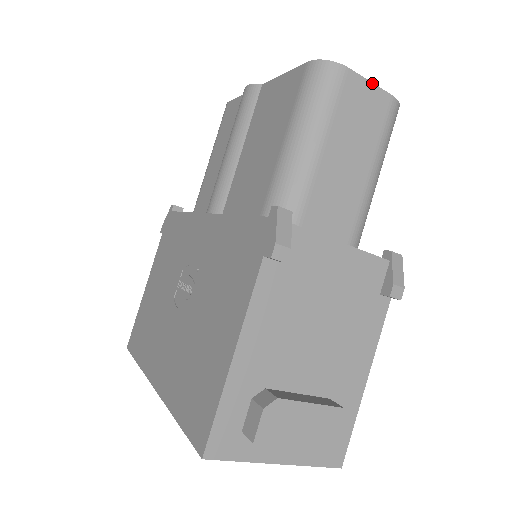
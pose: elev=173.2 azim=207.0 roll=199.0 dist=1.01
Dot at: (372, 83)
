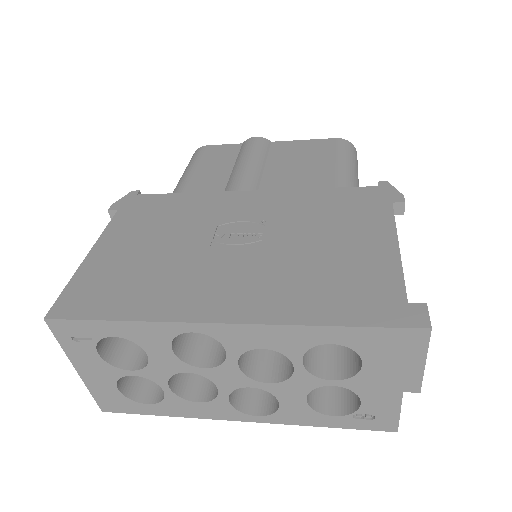
Dot at: occluded
